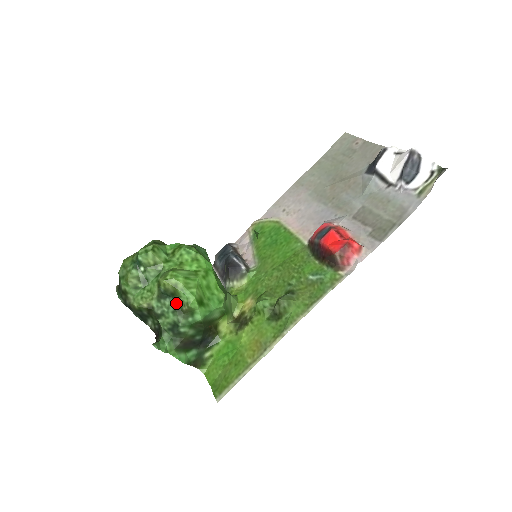
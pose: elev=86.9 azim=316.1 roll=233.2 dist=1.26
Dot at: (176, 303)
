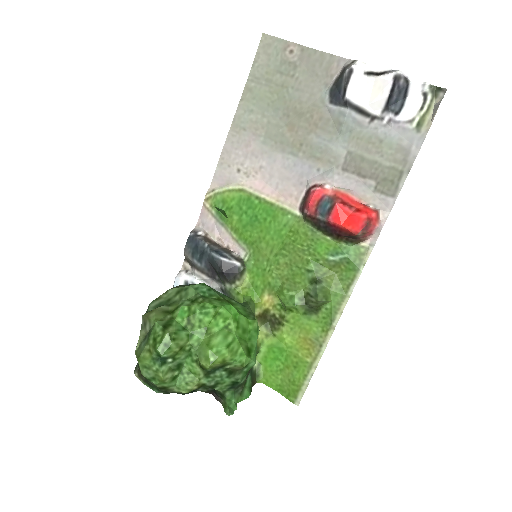
Dot at: (227, 369)
